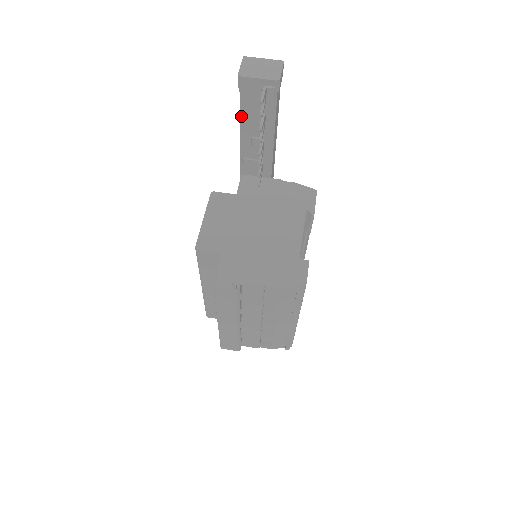
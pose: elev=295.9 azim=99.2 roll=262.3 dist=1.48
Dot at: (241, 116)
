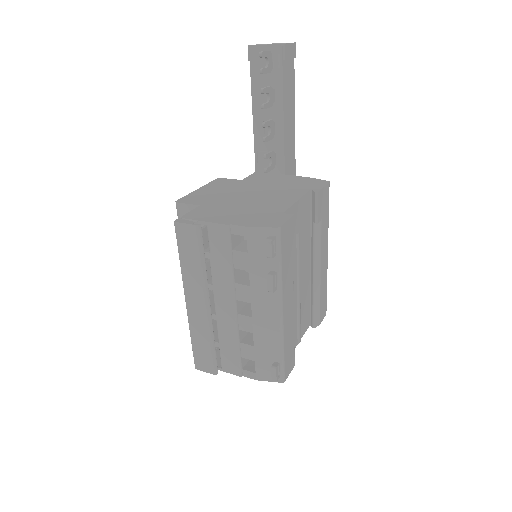
Dot at: (253, 96)
